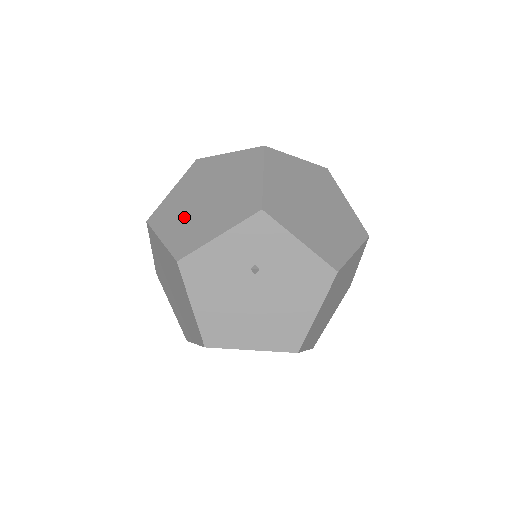
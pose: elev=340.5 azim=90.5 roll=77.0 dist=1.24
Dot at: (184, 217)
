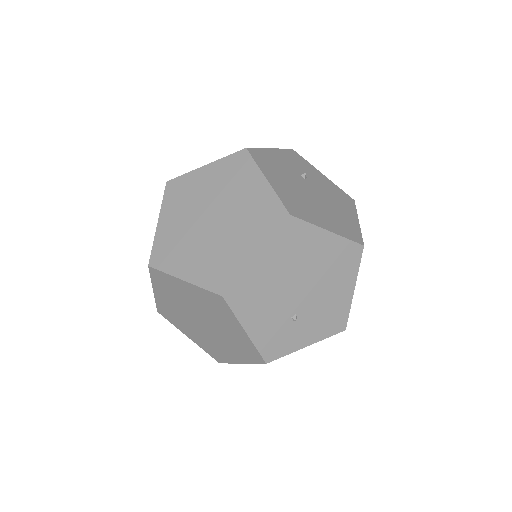
Dot at: occluded
